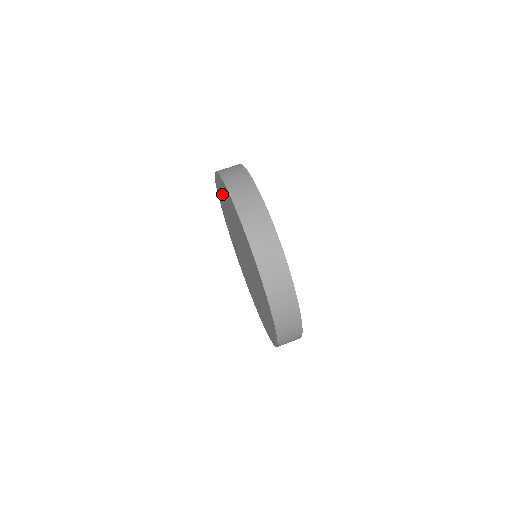
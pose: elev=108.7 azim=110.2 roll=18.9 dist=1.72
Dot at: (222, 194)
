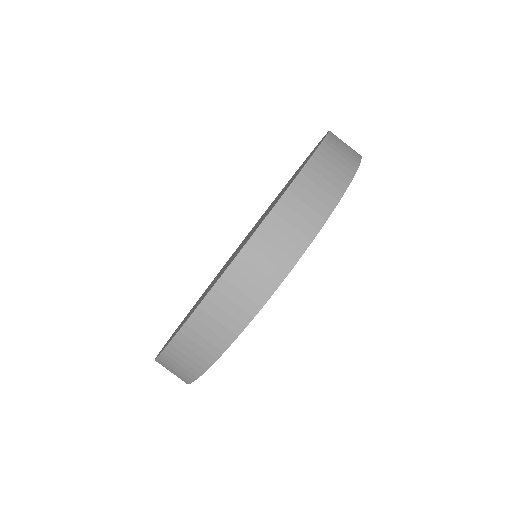
Dot at: occluded
